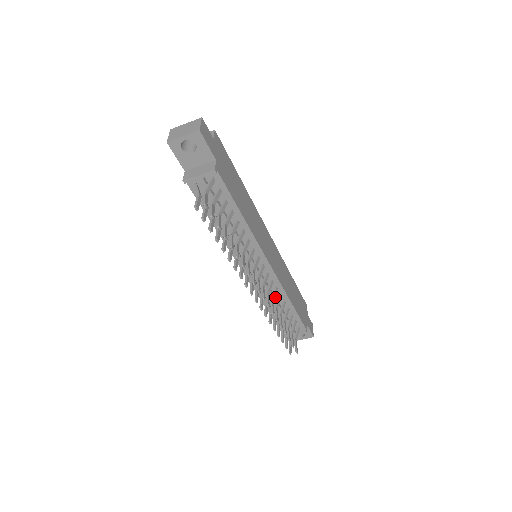
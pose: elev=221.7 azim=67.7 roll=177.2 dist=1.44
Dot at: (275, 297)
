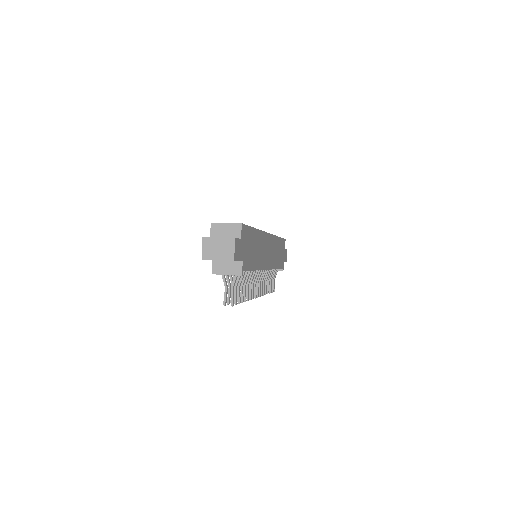
Dot at: occluded
